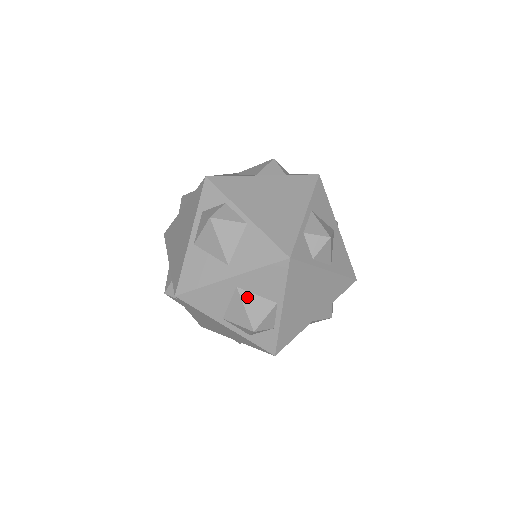
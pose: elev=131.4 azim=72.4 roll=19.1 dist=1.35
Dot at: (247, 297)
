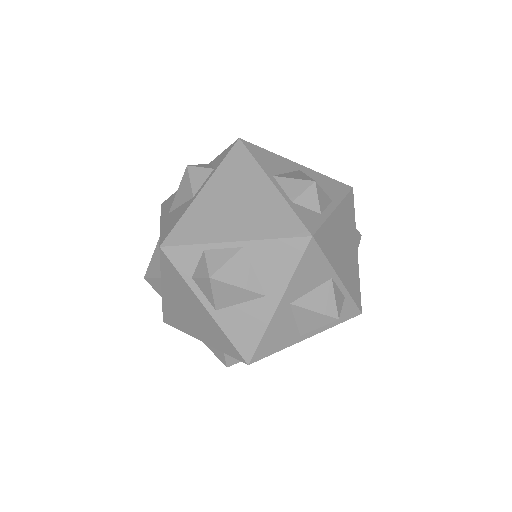
Dot at: (306, 301)
